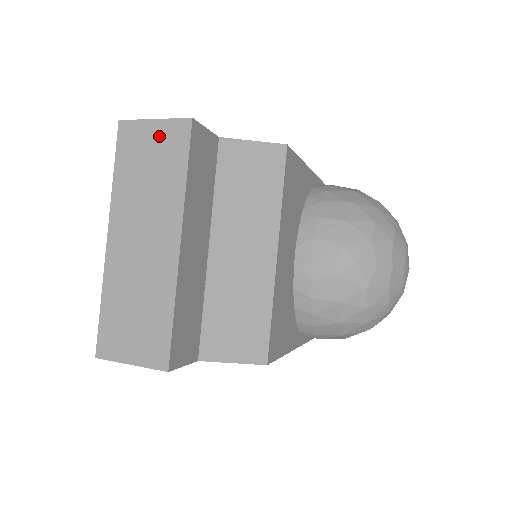
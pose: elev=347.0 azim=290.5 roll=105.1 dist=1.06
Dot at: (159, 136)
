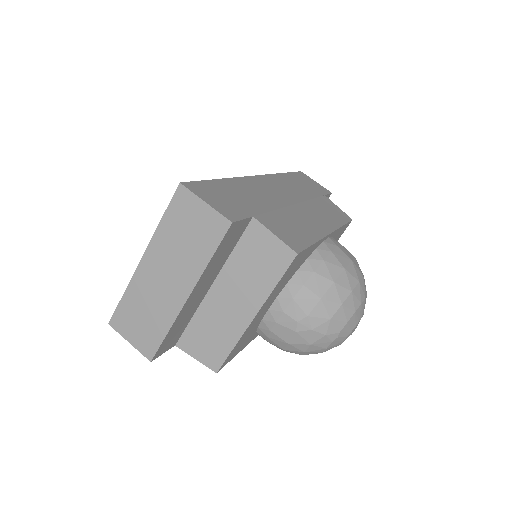
Dot at: (204, 217)
